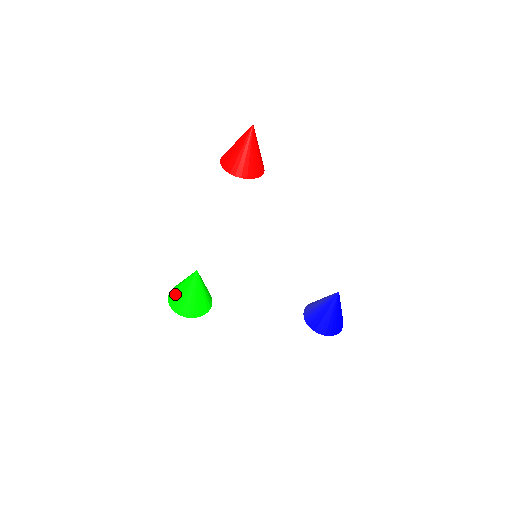
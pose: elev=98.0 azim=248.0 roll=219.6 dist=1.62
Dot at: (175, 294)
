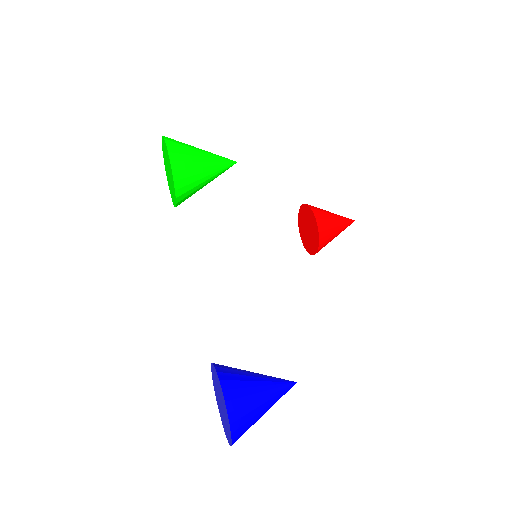
Dot at: occluded
